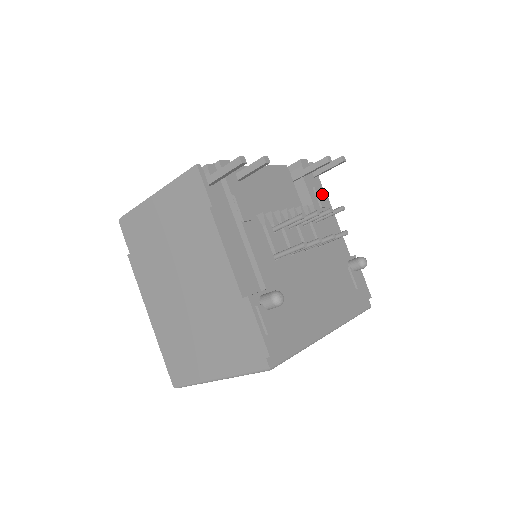
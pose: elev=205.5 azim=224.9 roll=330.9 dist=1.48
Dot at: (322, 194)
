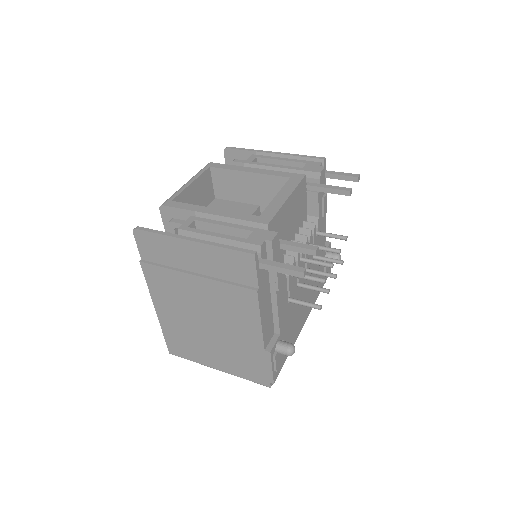
Dot at: (326, 201)
